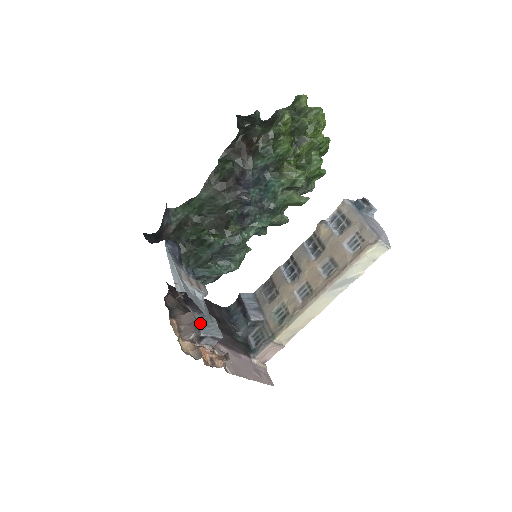
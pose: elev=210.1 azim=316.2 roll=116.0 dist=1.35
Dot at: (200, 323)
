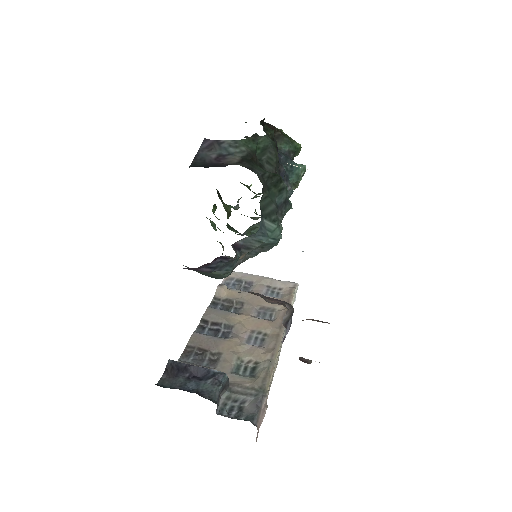
Dot at: occluded
